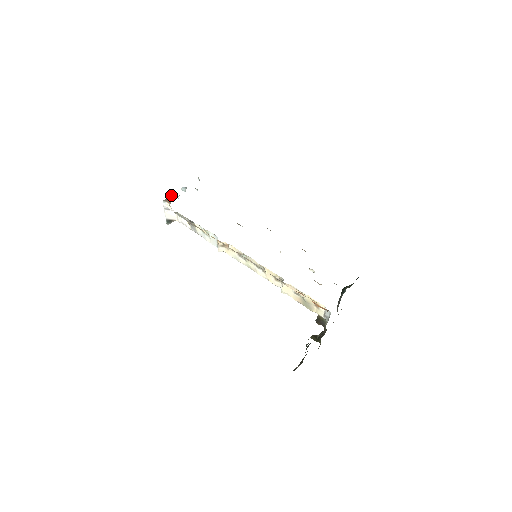
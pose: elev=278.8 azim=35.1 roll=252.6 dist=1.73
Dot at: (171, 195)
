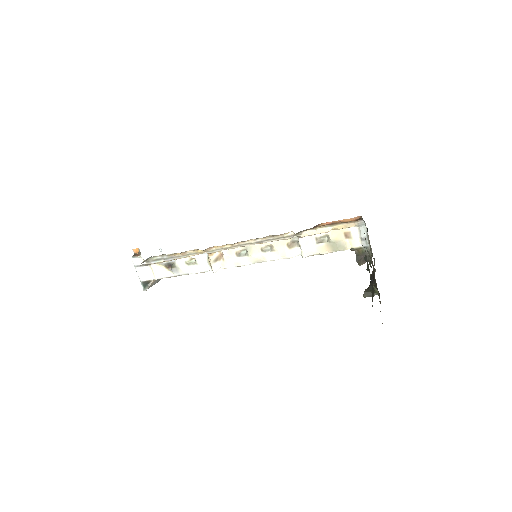
Dot at: (138, 249)
